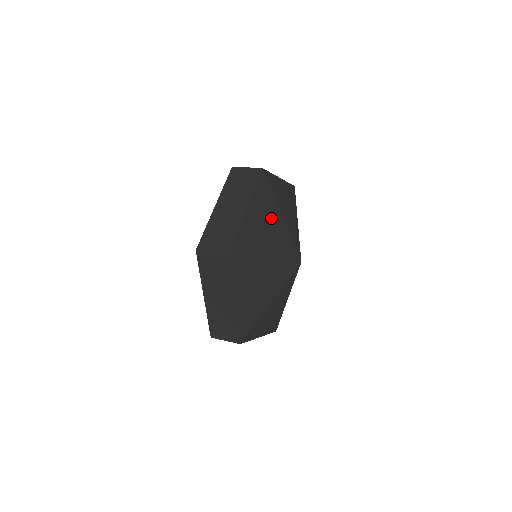
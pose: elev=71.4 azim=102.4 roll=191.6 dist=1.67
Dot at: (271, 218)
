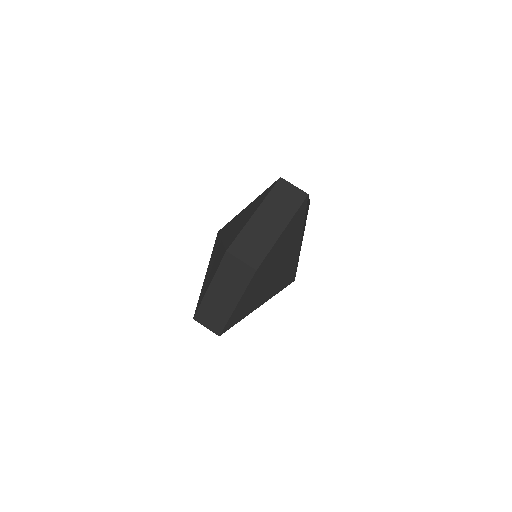
Dot at: (294, 240)
